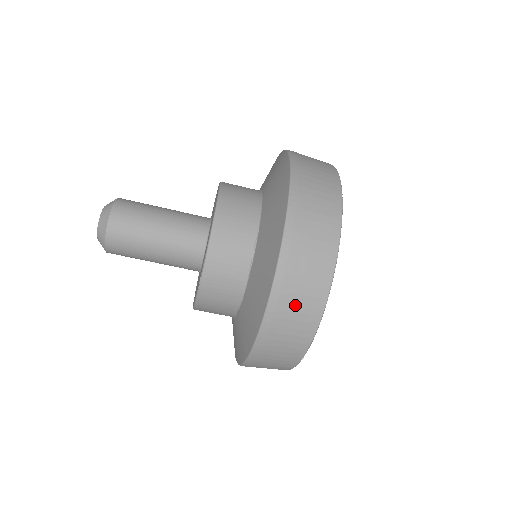
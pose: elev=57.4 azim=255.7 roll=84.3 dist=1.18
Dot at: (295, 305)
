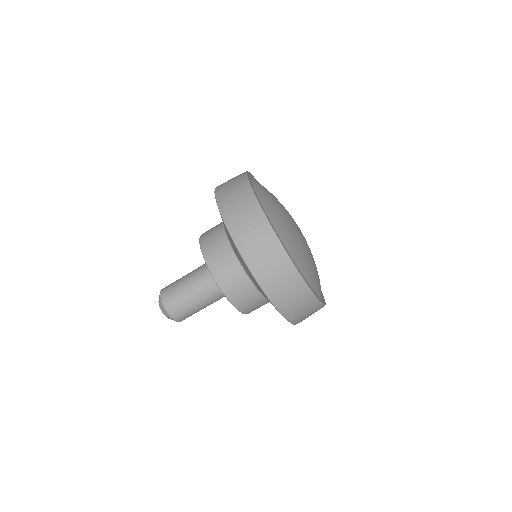
Dot at: (287, 293)
